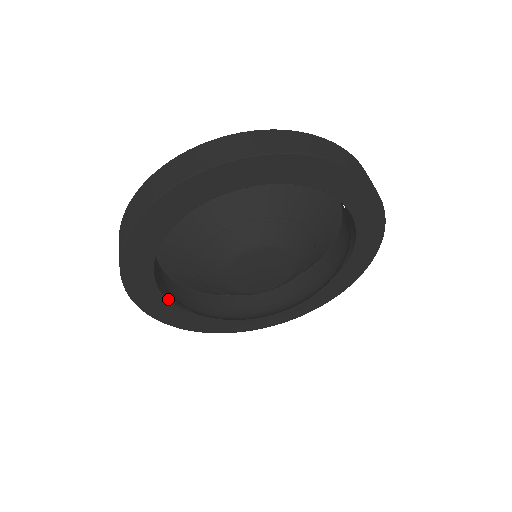
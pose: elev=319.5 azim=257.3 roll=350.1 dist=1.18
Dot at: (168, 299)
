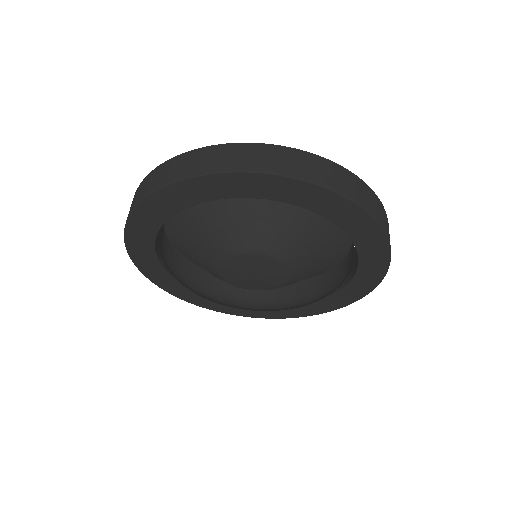
Dot at: (172, 275)
